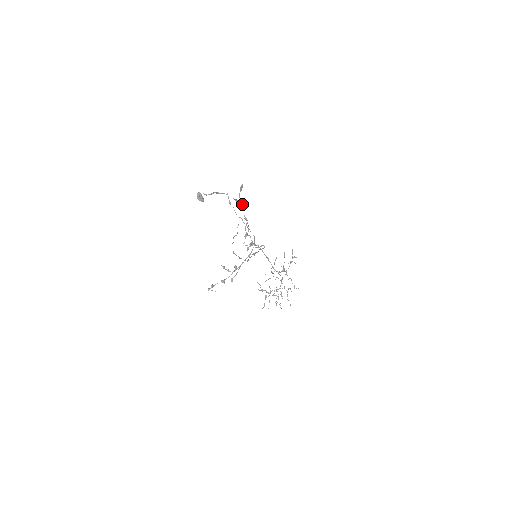
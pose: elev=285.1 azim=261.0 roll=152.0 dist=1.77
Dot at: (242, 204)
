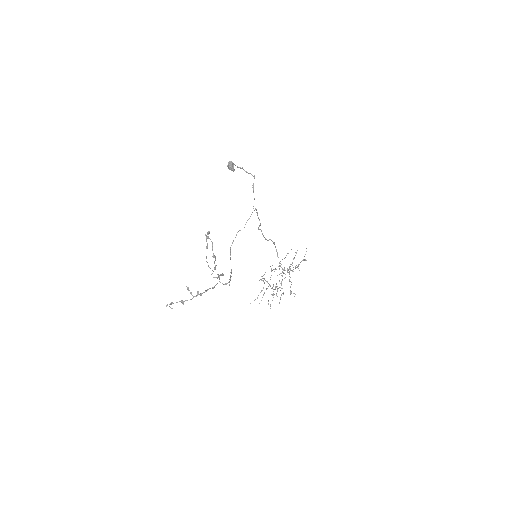
Dot at: (206, 248)
